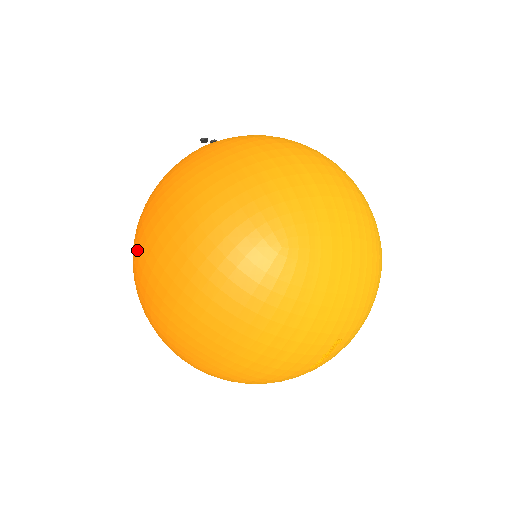
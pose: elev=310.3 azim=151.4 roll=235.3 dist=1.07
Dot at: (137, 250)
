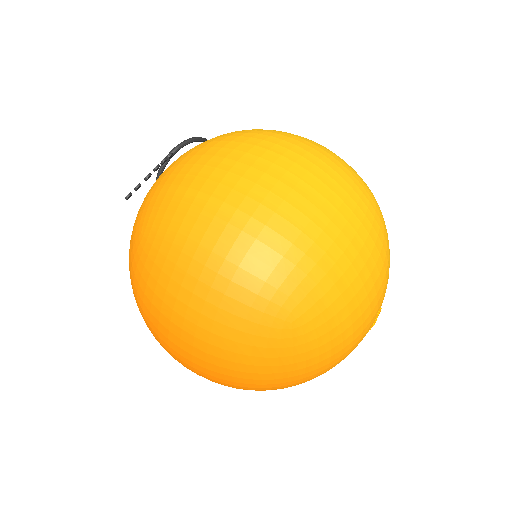
Dot at: occluded
